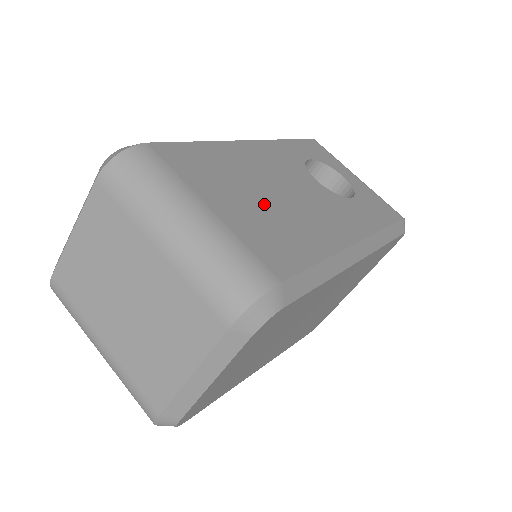
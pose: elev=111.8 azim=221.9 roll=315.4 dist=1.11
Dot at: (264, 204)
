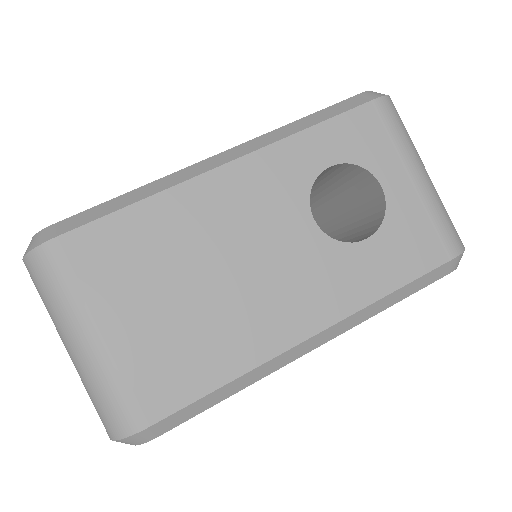
Dot at: (187, 302)
